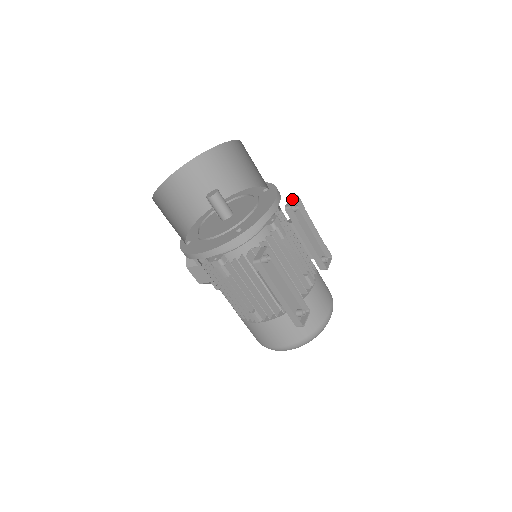
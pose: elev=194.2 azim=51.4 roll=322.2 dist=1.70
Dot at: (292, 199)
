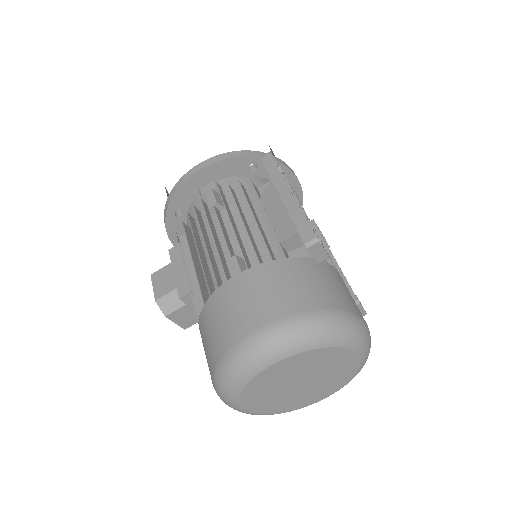
Dot at: occluded
